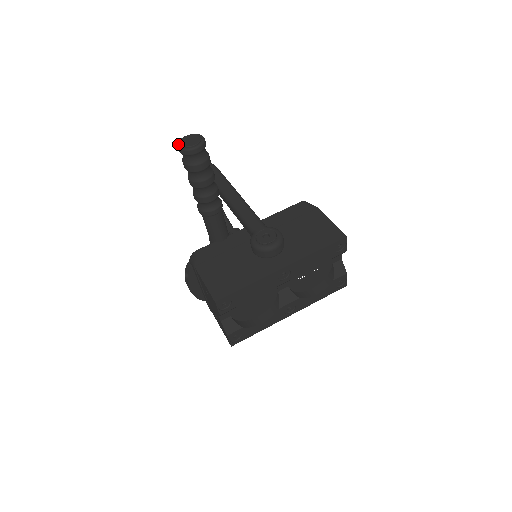
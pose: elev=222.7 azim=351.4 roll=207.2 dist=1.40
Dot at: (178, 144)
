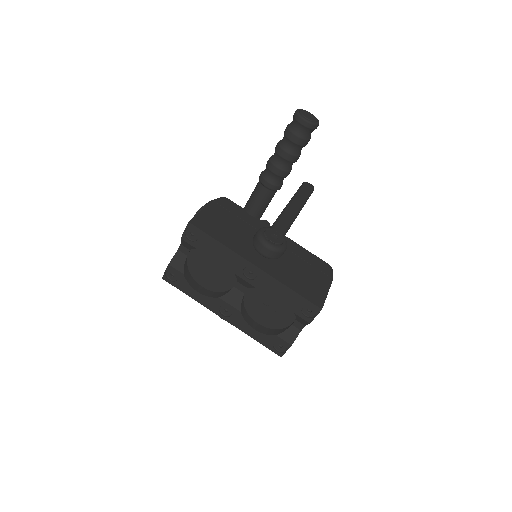
Dot at: occluded
